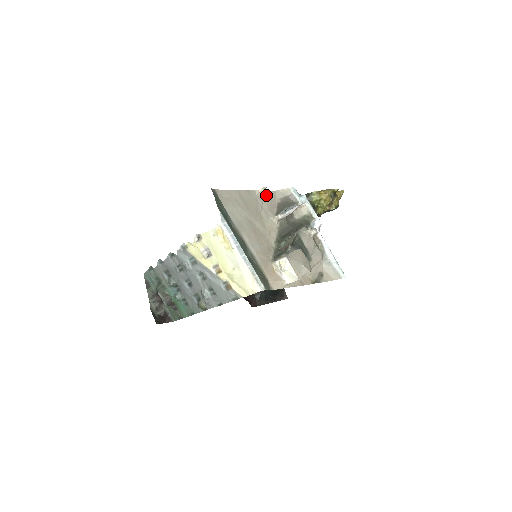
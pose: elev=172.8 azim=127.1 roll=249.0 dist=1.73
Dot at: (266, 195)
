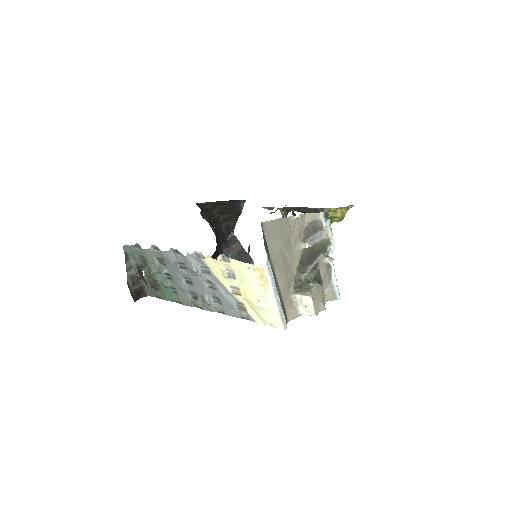
Dot at: (298, 219)
